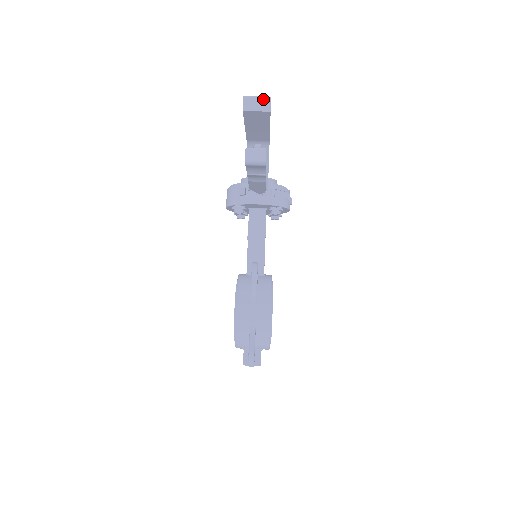
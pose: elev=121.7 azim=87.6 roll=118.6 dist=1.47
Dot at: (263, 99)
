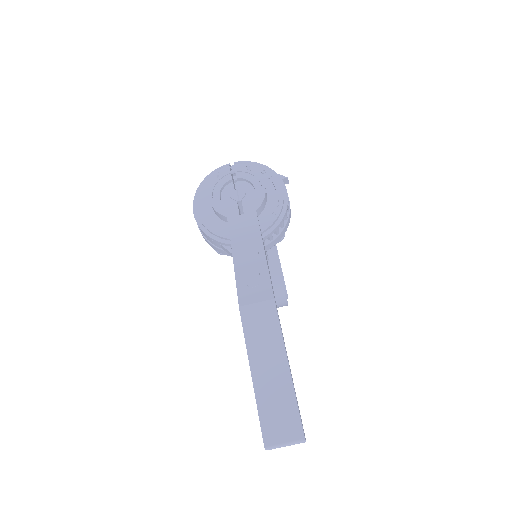
Dot at: (294, 444)
